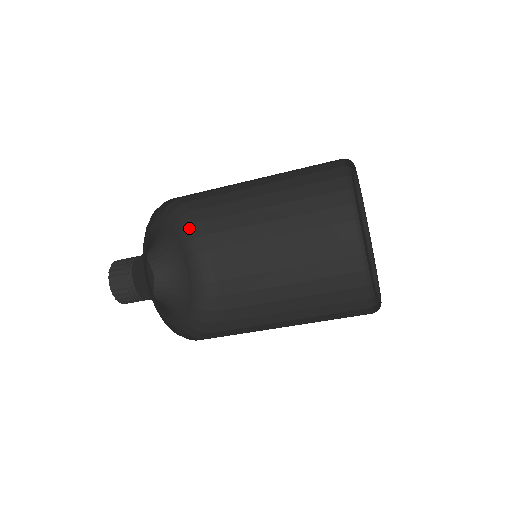
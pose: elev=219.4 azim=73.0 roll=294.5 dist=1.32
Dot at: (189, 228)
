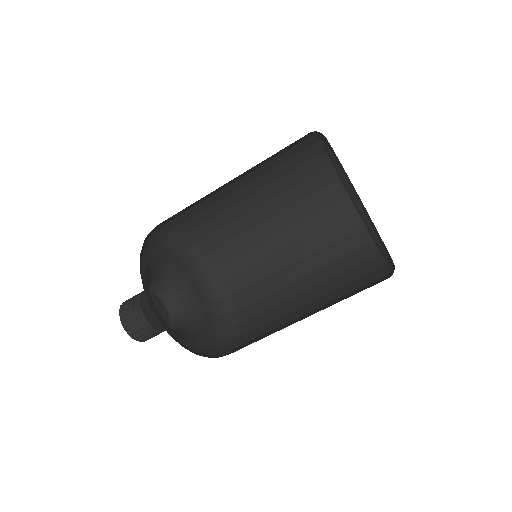
Dot at: (214, 289)
